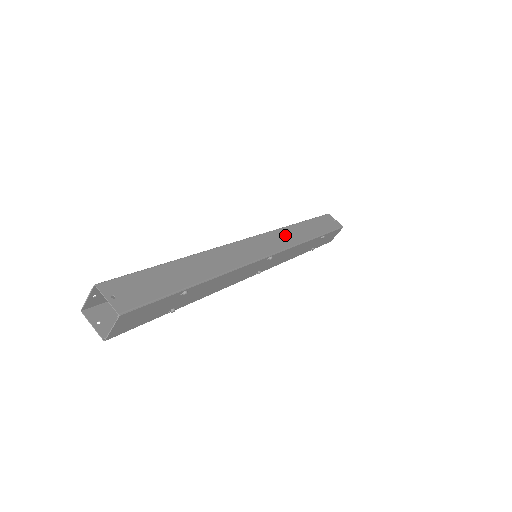
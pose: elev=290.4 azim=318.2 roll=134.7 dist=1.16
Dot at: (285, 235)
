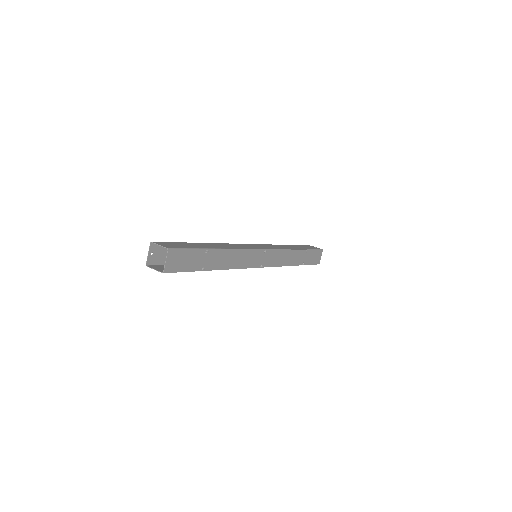
Dot at: (274, 246)
